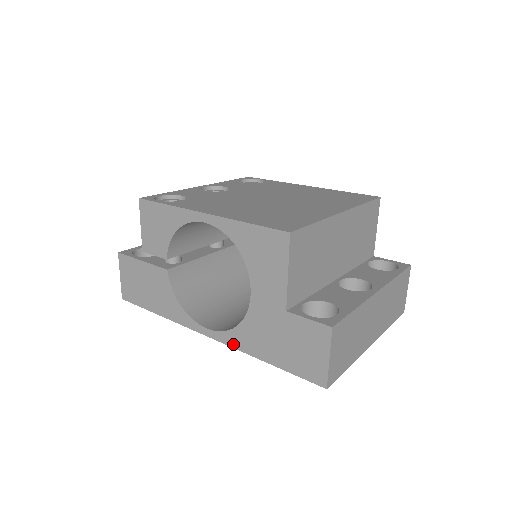
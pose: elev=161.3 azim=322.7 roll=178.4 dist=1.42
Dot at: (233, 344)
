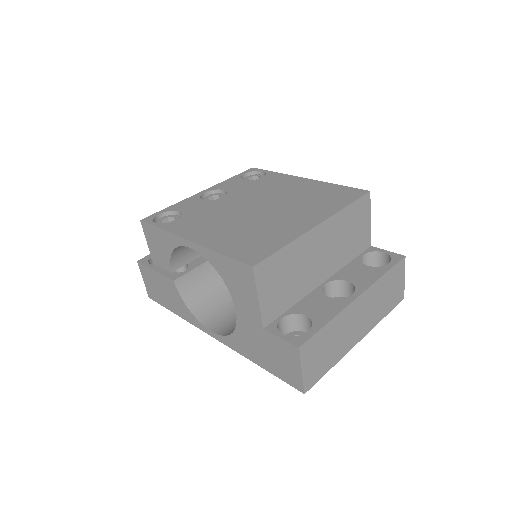
Dot at: (232, 347)
